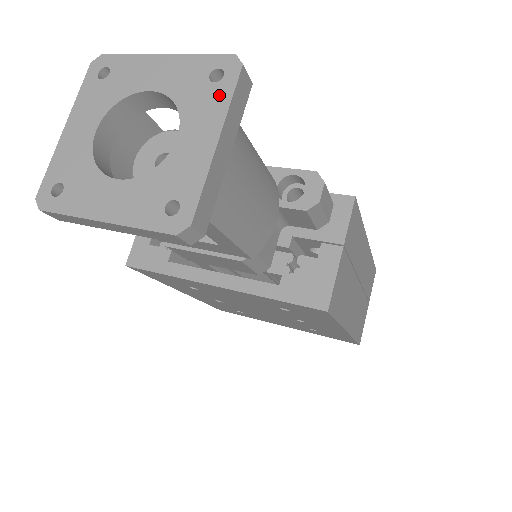
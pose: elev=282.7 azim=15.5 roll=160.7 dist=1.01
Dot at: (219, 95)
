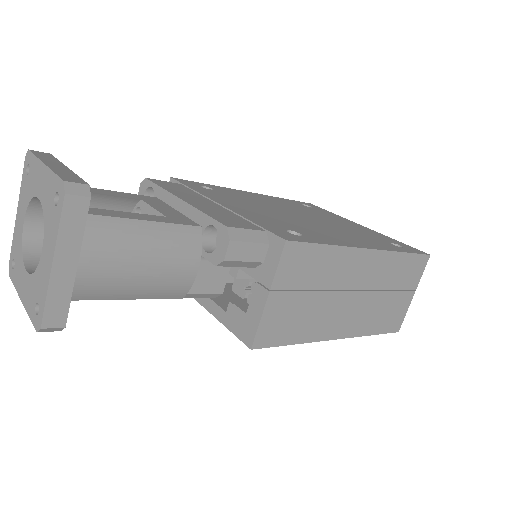
Dot at: (55, 220)
